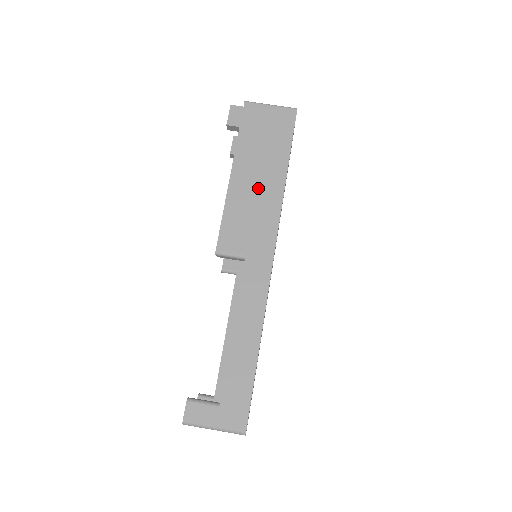
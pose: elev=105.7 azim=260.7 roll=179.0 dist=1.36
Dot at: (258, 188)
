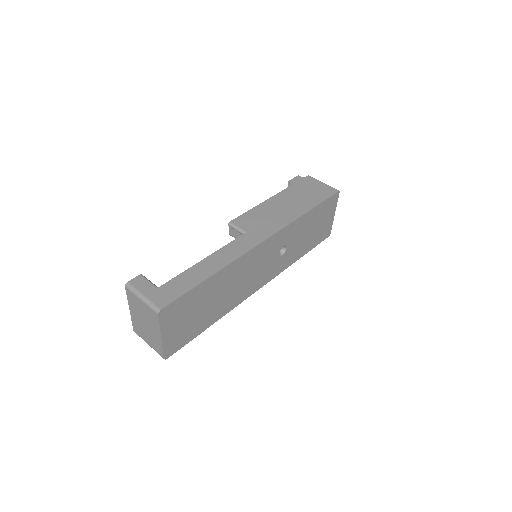
Dot at: (283, 209)
